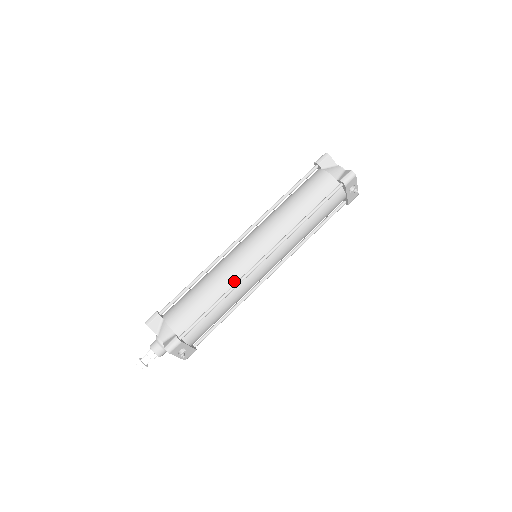
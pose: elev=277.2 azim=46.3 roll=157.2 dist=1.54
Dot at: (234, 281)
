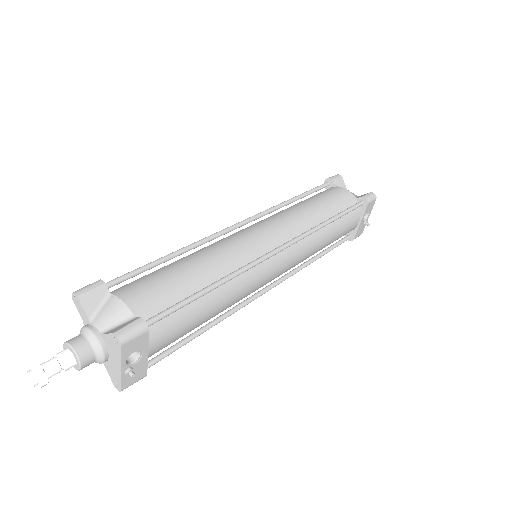
Dot at: (239, 265)
